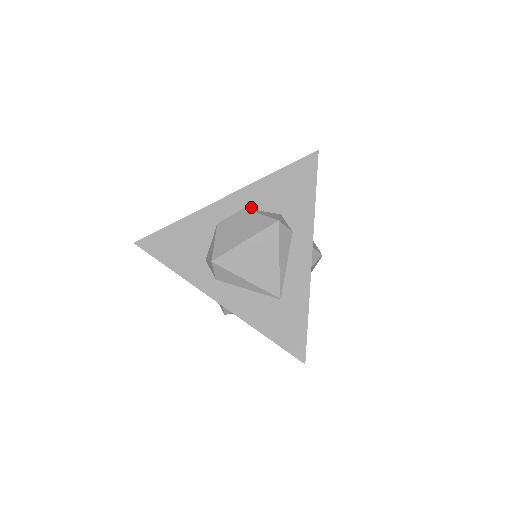
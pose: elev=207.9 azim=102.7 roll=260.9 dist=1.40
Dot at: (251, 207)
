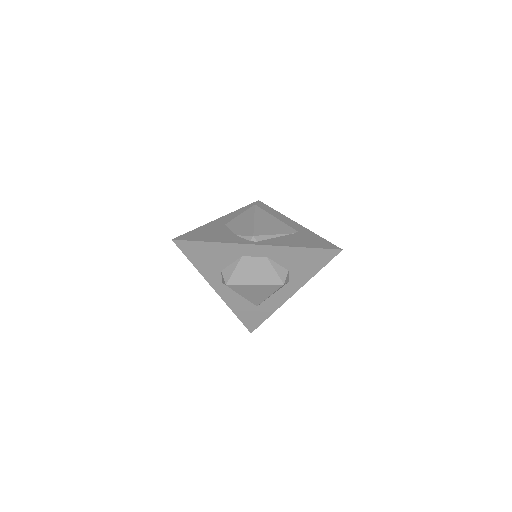
Dot at: (272, 258)
